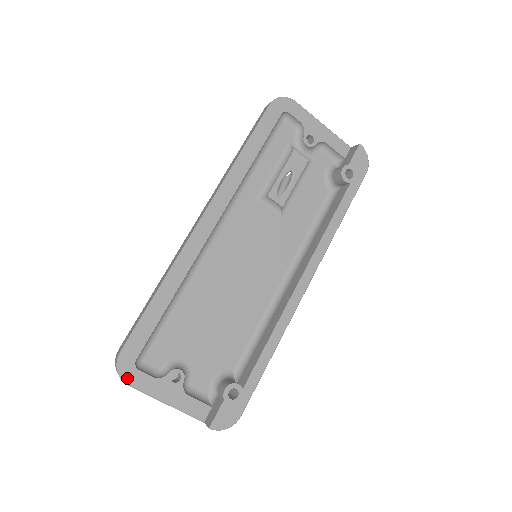
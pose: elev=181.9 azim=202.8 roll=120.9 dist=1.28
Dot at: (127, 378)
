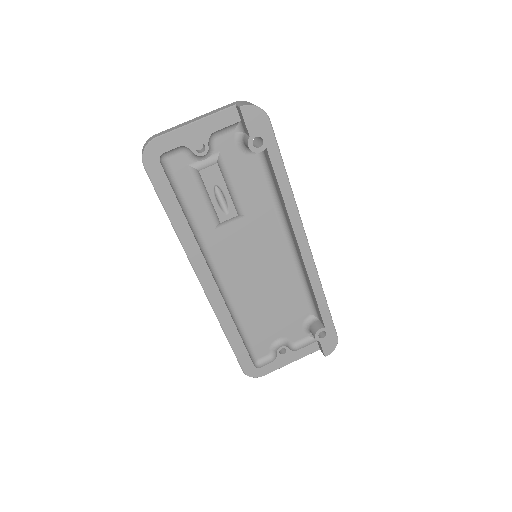
Dot at: (259, 375)
